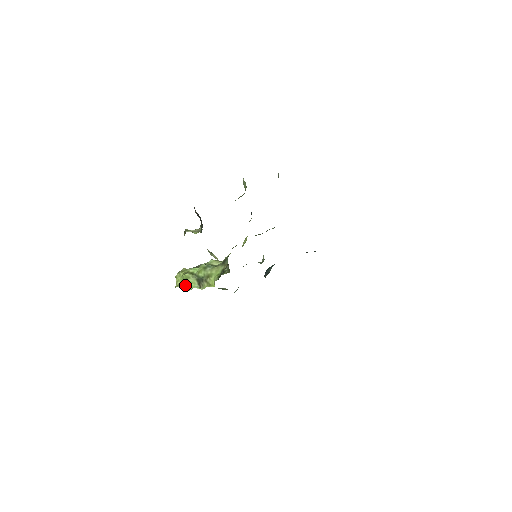
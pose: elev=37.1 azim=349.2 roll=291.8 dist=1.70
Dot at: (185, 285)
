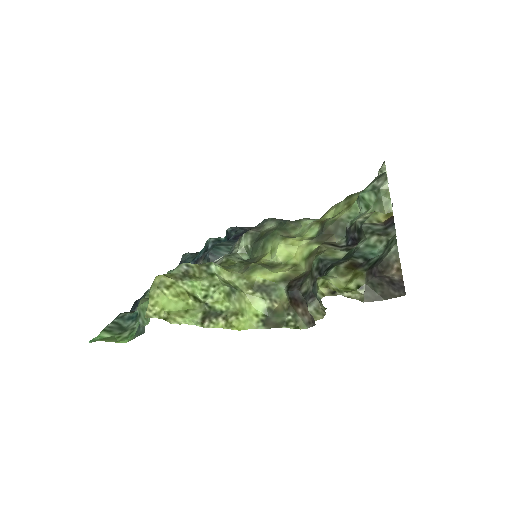
Dot at: (169, 315)
